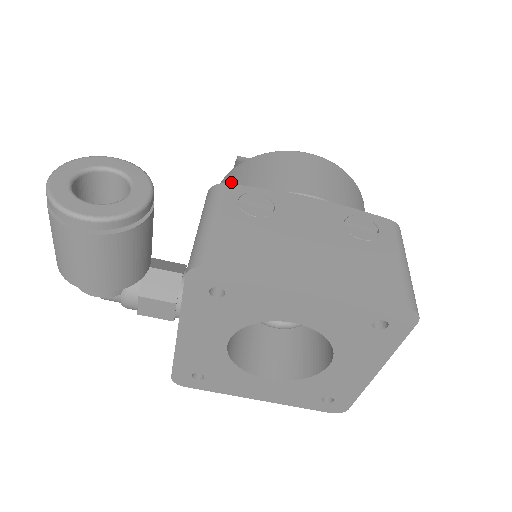
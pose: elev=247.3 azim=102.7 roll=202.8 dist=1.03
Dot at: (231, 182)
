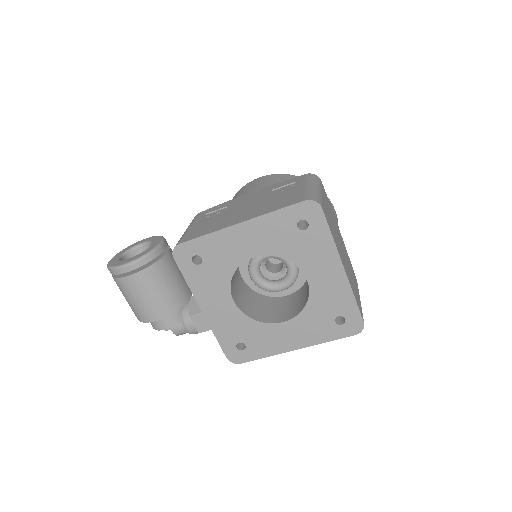
Dot at: occluded
